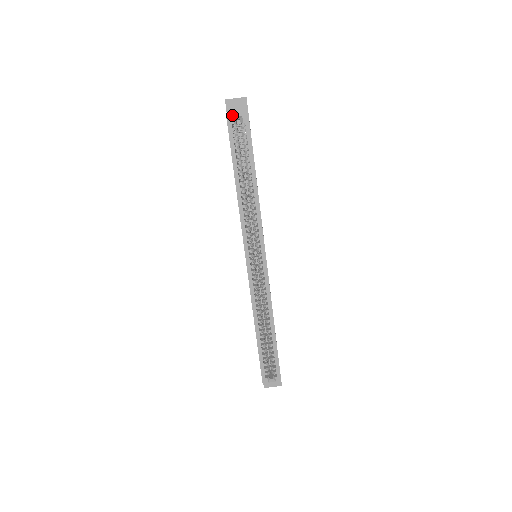
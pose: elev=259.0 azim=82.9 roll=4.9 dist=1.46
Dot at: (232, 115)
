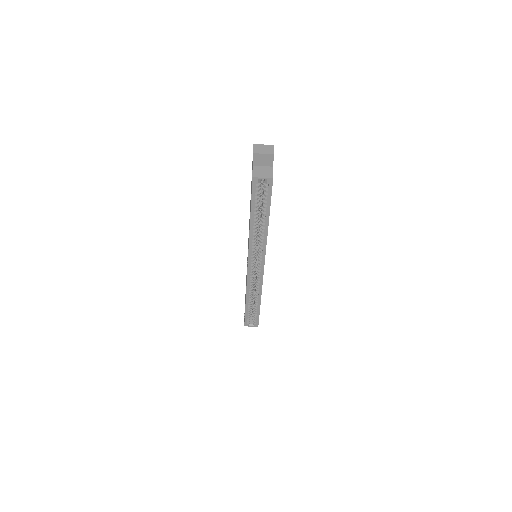
Dot at: (258, 177)
